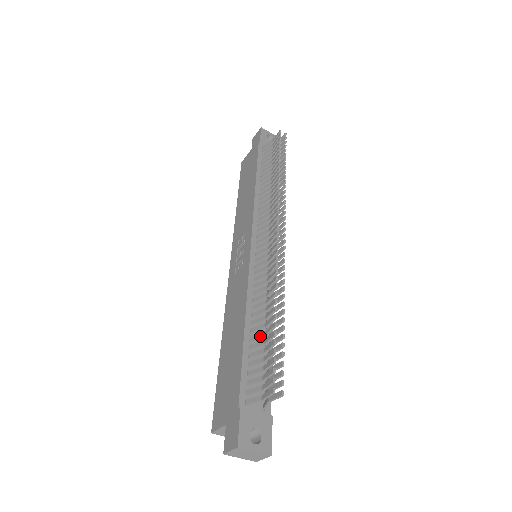
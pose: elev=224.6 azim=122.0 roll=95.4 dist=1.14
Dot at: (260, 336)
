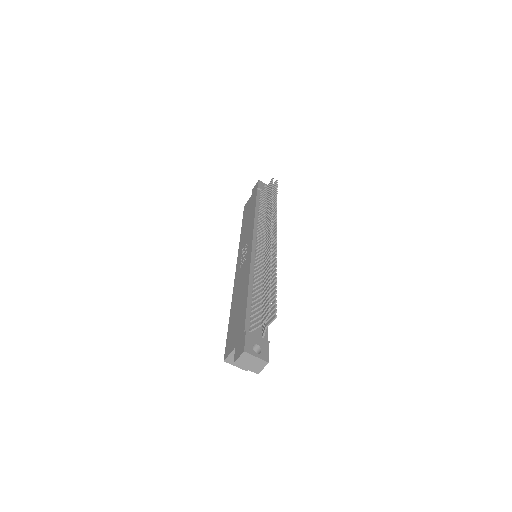
Dot at: (259, 292)
